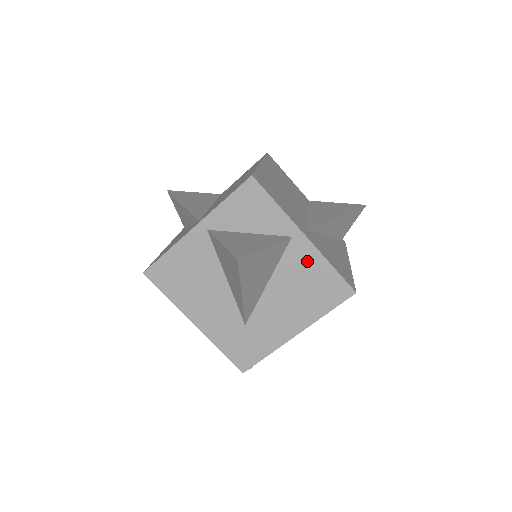
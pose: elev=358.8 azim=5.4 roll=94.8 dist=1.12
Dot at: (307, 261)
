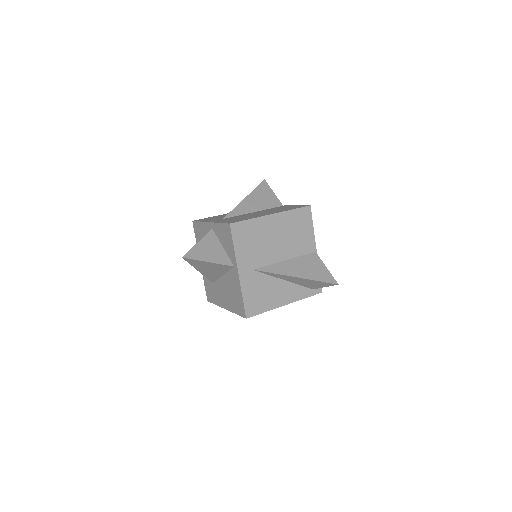
Dot at: (236, 283)
